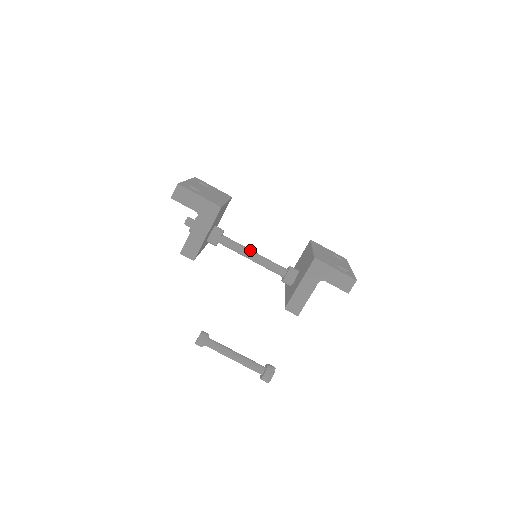
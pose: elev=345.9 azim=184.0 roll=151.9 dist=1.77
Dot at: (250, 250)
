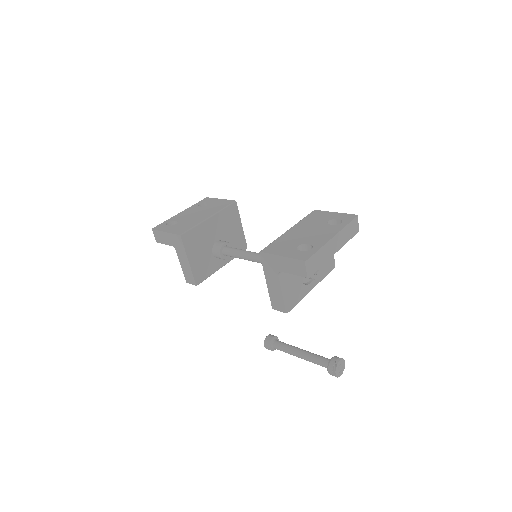
Dot at: (248, 253)
